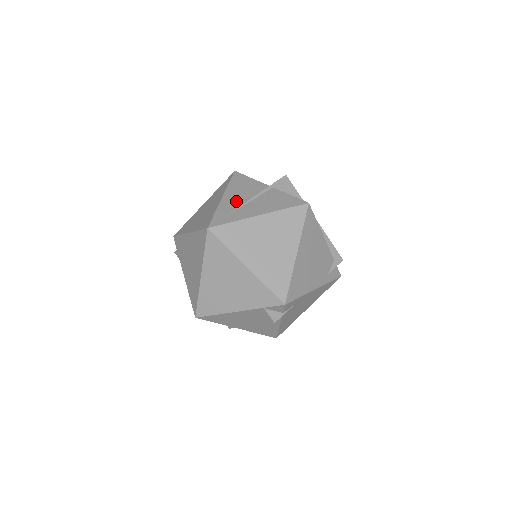
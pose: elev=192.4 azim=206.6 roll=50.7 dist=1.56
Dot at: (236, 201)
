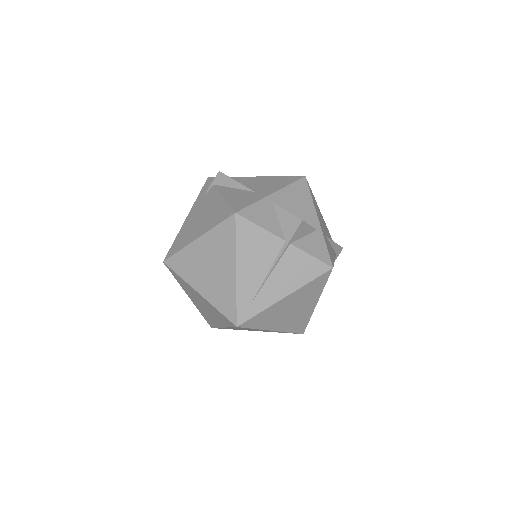
Dot at: (254, 277)
